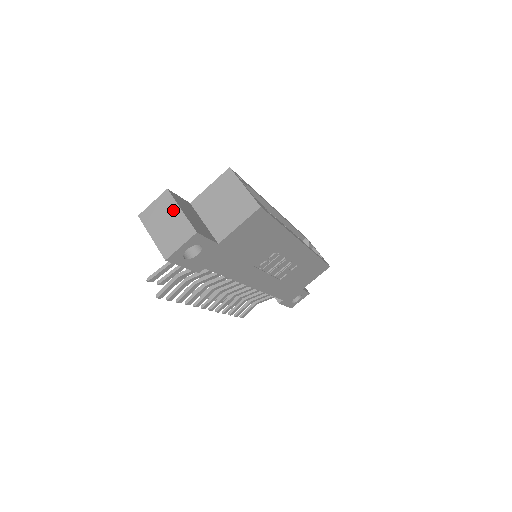
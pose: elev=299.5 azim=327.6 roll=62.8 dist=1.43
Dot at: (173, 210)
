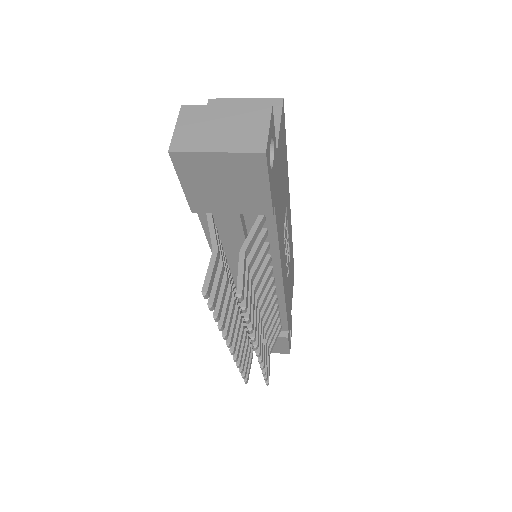
Dot at: (215, 113)
